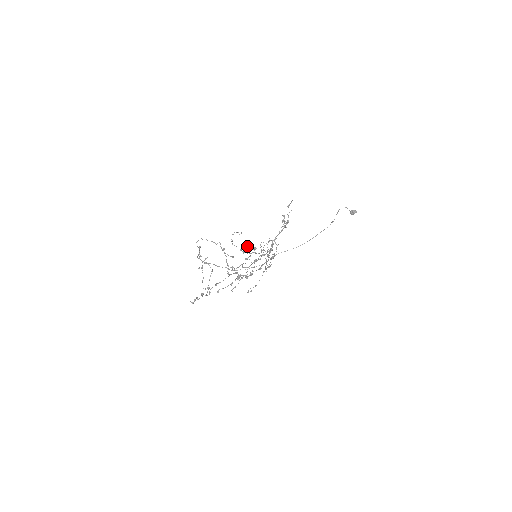
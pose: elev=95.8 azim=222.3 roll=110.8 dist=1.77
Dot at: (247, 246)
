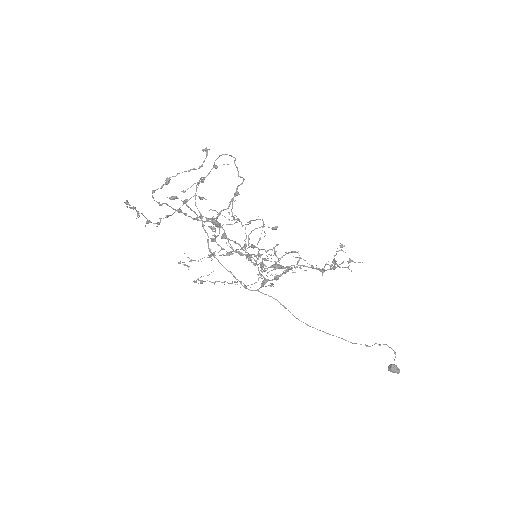
Dot at: occluded
